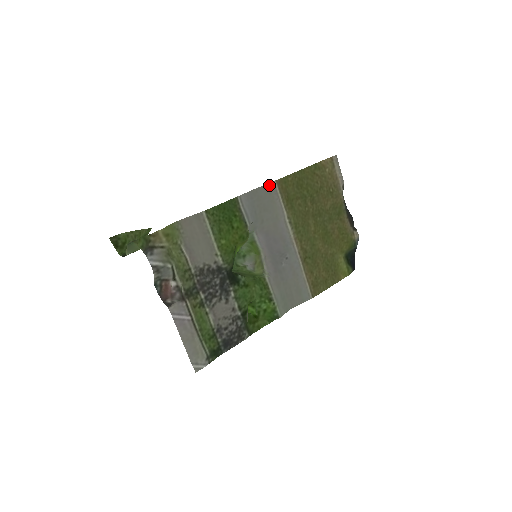
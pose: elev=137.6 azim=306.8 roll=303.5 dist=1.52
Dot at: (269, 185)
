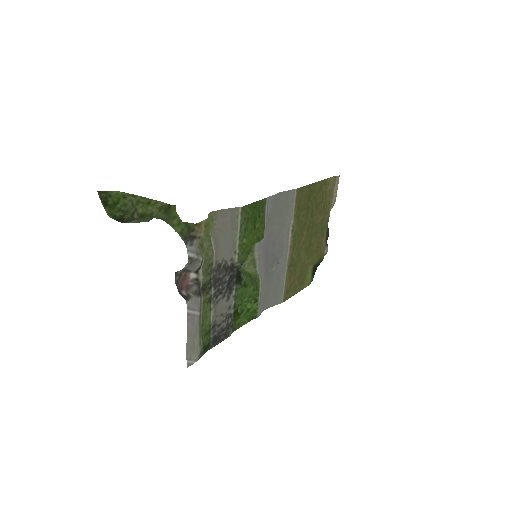
Dot at: (290, 192)
